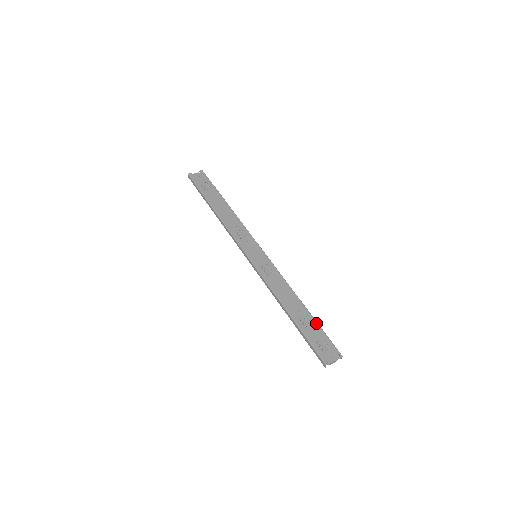
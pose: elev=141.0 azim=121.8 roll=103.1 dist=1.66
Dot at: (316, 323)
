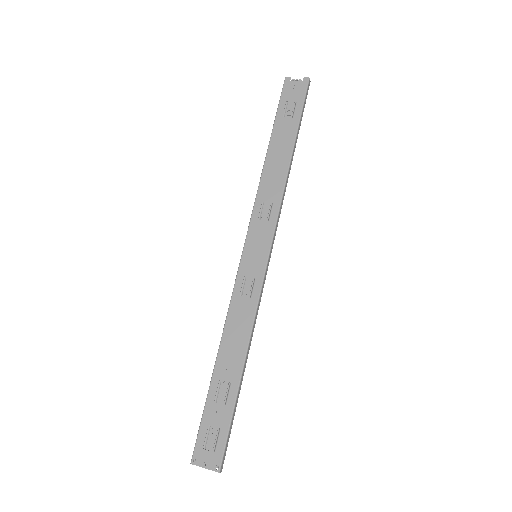
Dot at: (232, 404)
